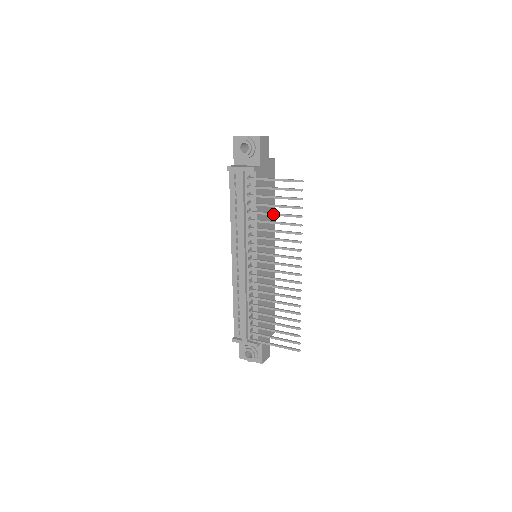
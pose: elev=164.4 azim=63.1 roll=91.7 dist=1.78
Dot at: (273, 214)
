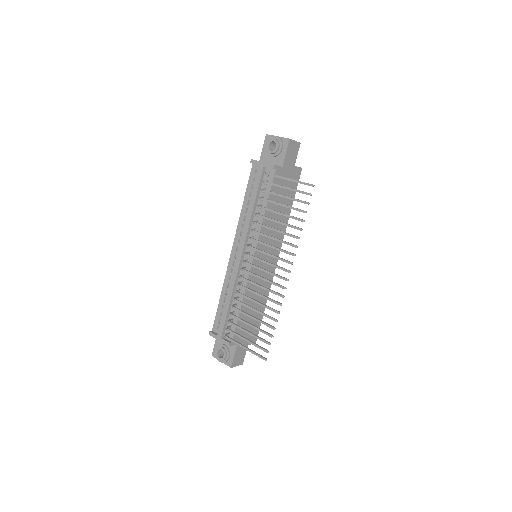
Dot at: (278, 213)
